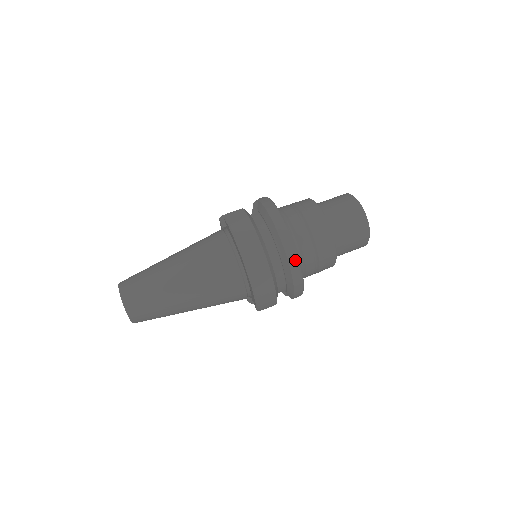
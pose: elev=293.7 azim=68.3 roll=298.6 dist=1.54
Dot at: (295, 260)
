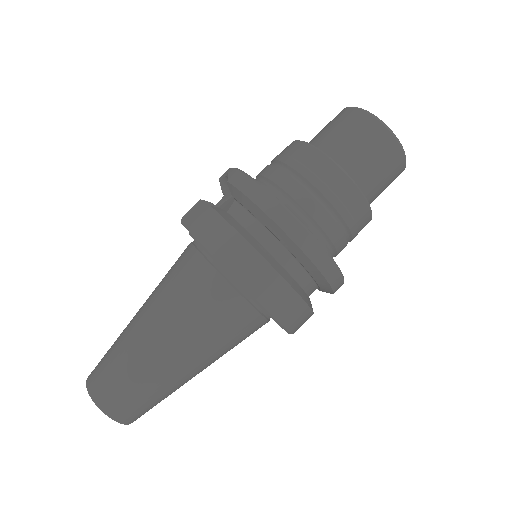
Dot at: (323, 257)
